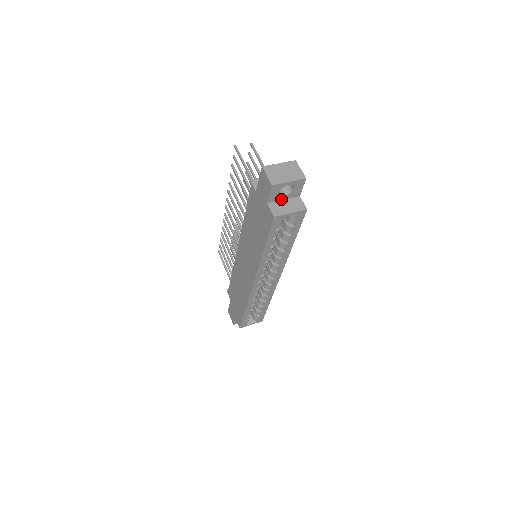
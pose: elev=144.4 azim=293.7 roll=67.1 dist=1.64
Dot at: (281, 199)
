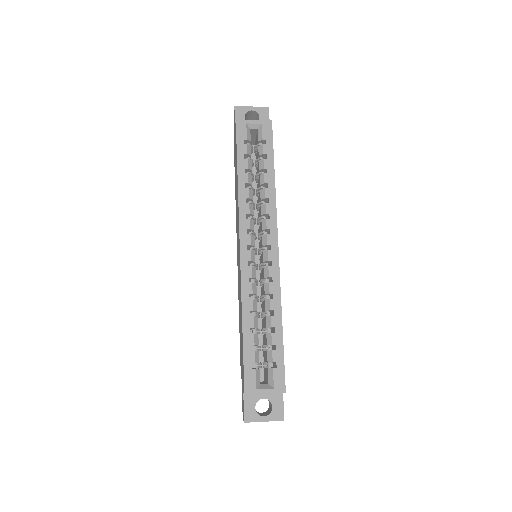
Dot at: occluded
